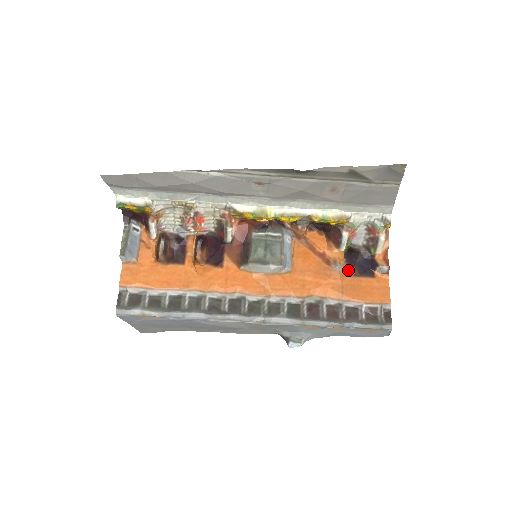
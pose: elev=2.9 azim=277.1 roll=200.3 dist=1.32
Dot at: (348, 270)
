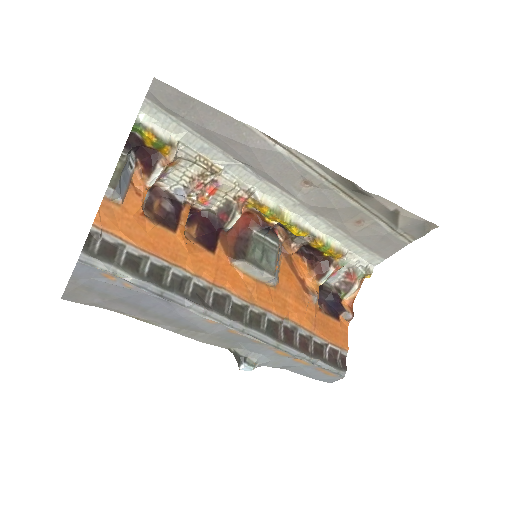
Dot at: occluded
